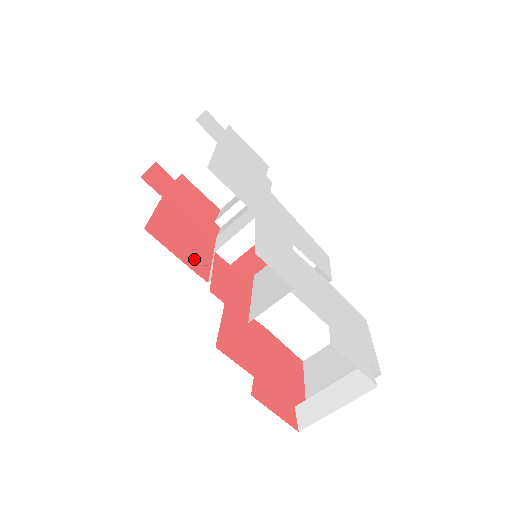
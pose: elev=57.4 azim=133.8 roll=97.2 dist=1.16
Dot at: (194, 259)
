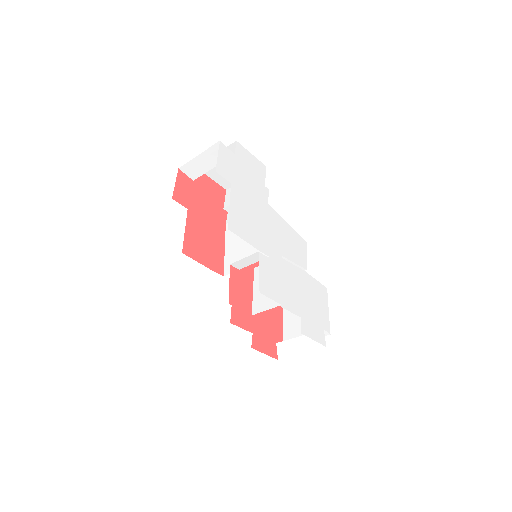
Dot at: (214, 260)
